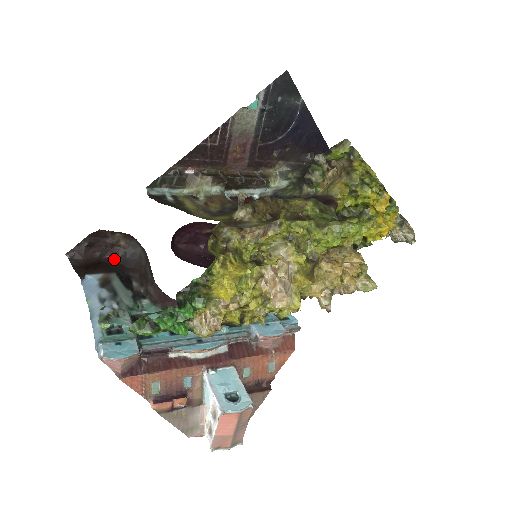
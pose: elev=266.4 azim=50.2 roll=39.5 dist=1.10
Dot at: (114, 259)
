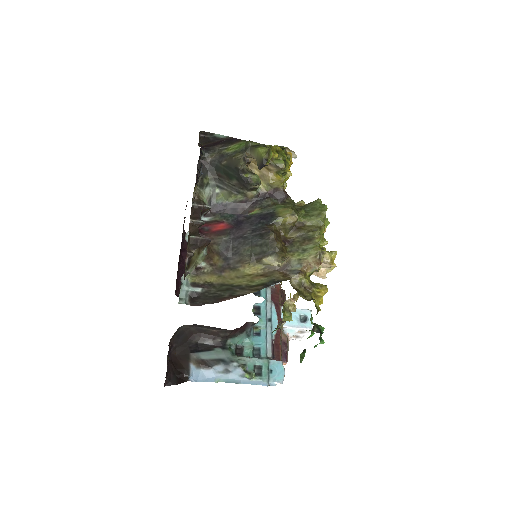
Dot at: (174, 350)
